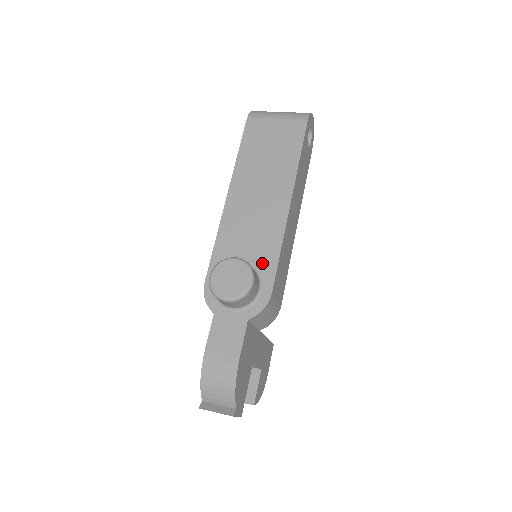
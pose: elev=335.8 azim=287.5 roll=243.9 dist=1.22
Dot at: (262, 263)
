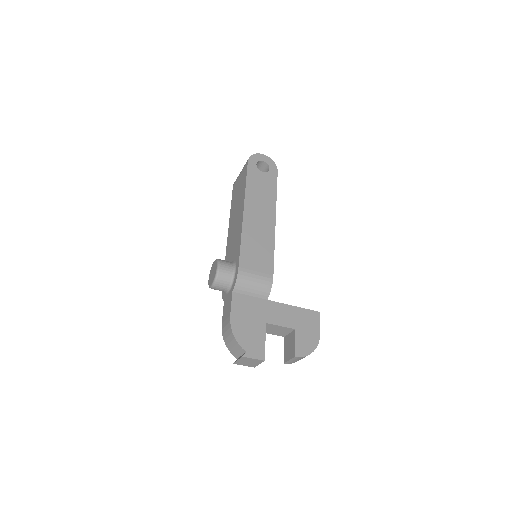
Dot at: (236, 255)
